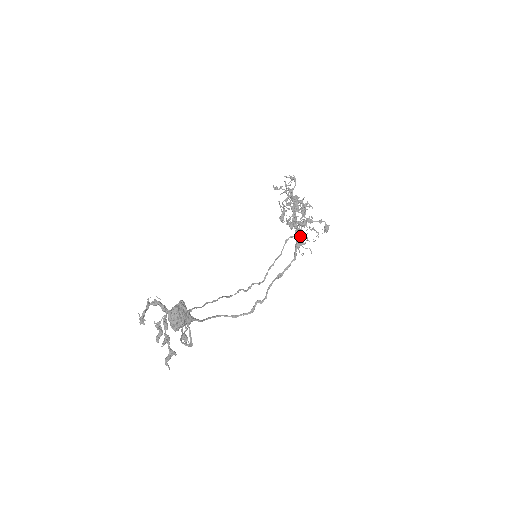
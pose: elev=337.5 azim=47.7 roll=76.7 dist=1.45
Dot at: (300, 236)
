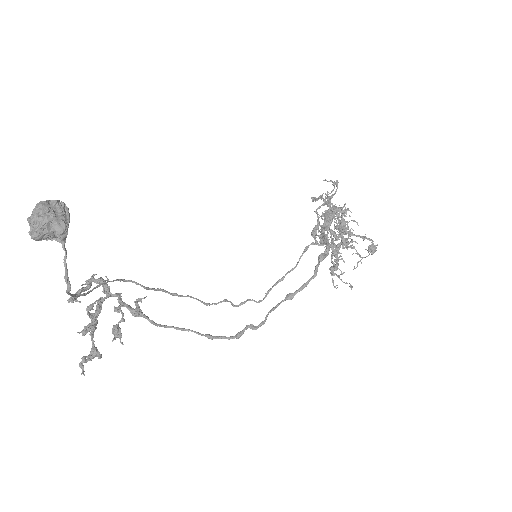
Dot at: (326, 243)
